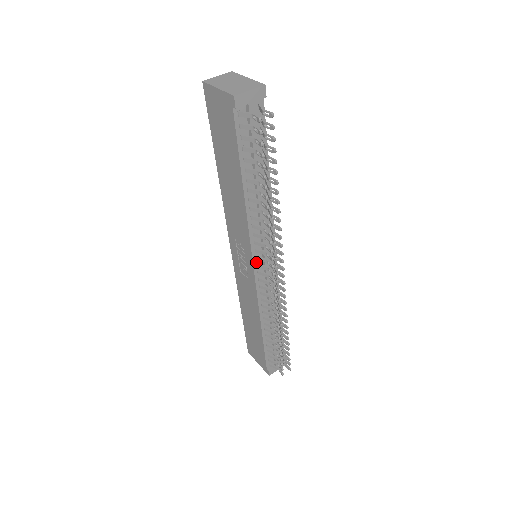
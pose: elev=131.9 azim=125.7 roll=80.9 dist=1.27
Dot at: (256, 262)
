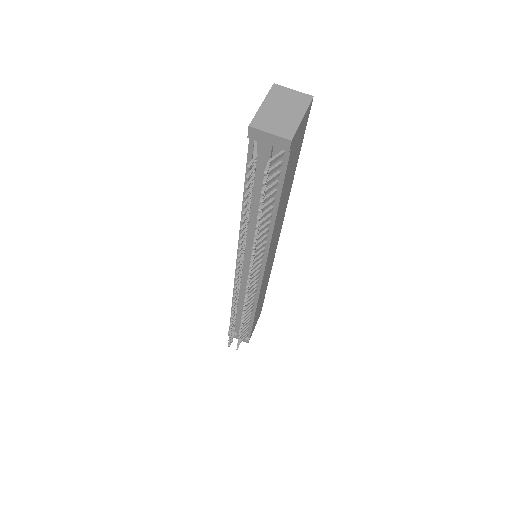
Dot at: occluded
